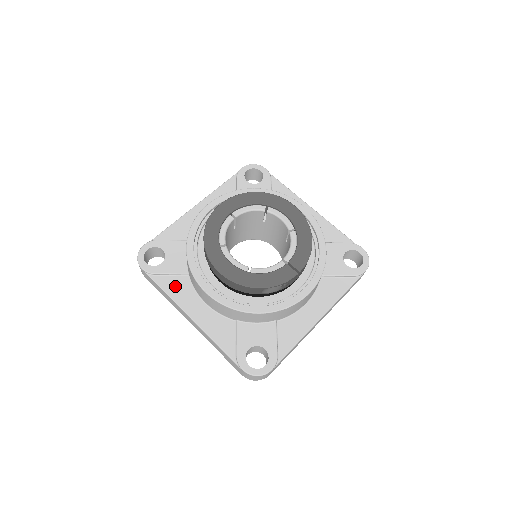
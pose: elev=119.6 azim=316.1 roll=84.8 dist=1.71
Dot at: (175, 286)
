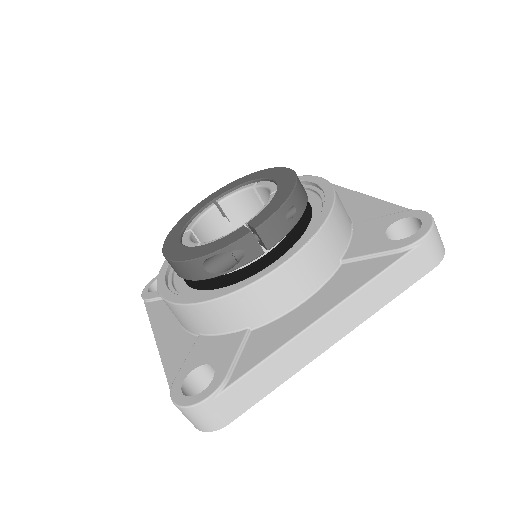
Dot at: (161, 308)
